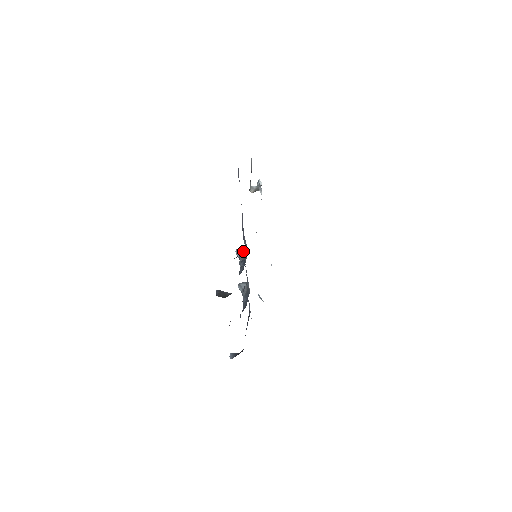
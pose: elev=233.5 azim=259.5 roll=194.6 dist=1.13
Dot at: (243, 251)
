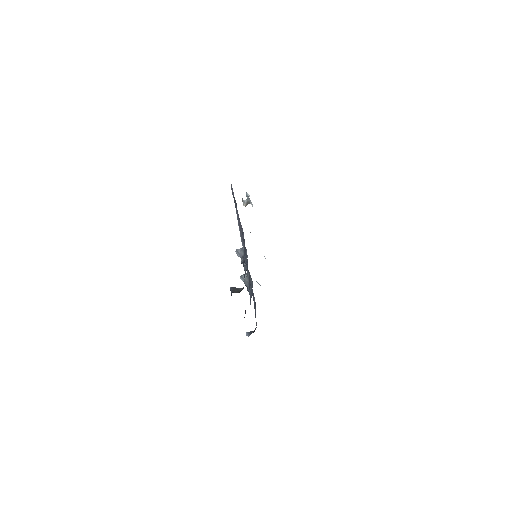
Dot at: (242, 251)
